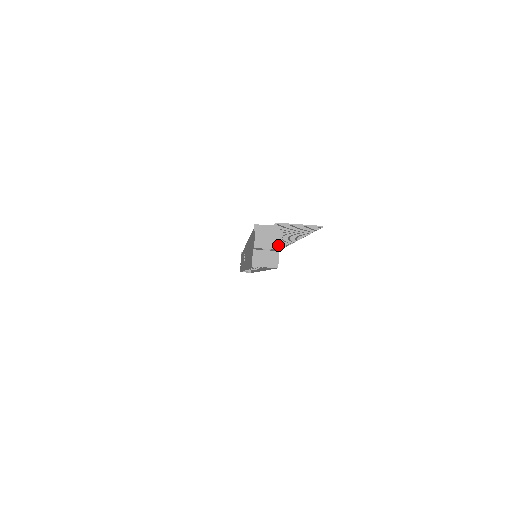
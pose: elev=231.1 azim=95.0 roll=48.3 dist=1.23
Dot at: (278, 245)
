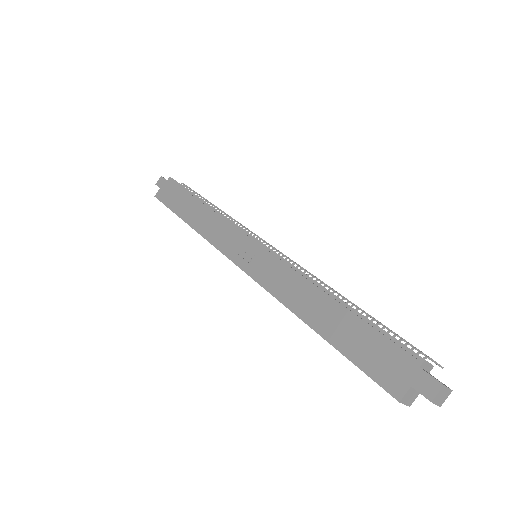
Dot at: (442, 402)
